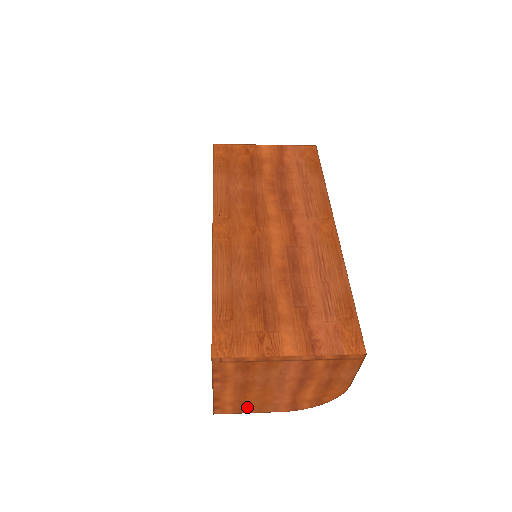
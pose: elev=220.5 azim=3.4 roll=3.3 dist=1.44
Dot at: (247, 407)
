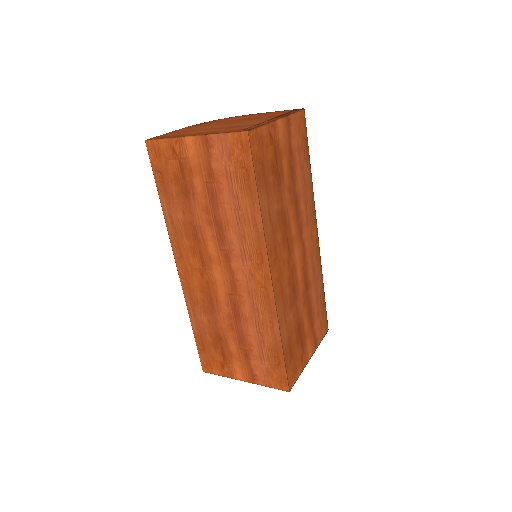
Dot at: occluded
